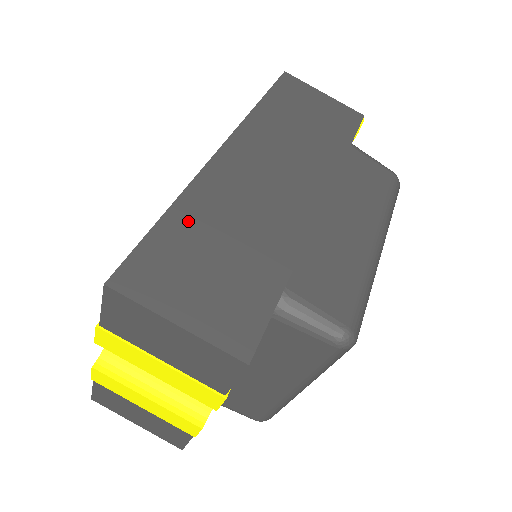
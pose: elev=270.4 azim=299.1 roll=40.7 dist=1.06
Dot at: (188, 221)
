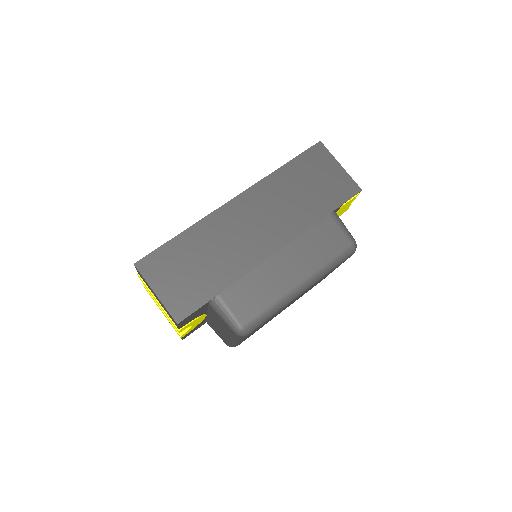
Dot at: (188, 242)
